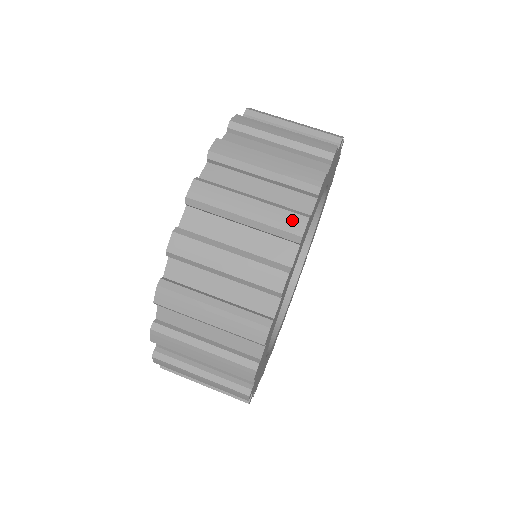
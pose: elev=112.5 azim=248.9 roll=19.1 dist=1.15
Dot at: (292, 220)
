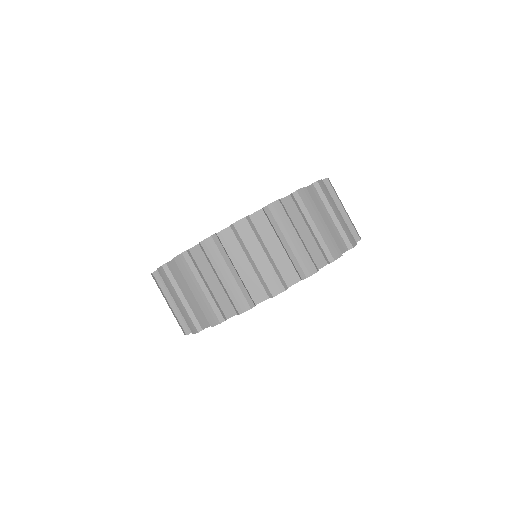
Dot at: (242, 302)
